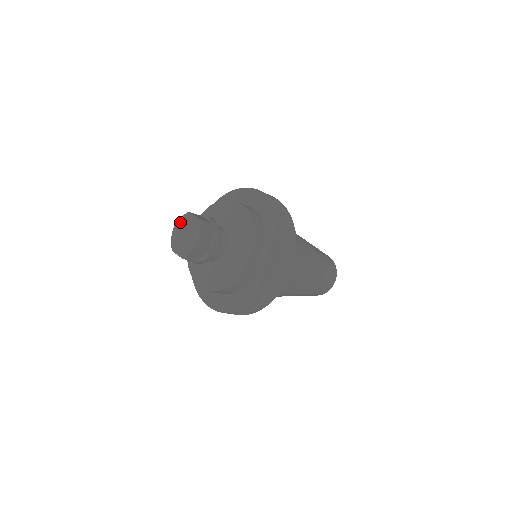
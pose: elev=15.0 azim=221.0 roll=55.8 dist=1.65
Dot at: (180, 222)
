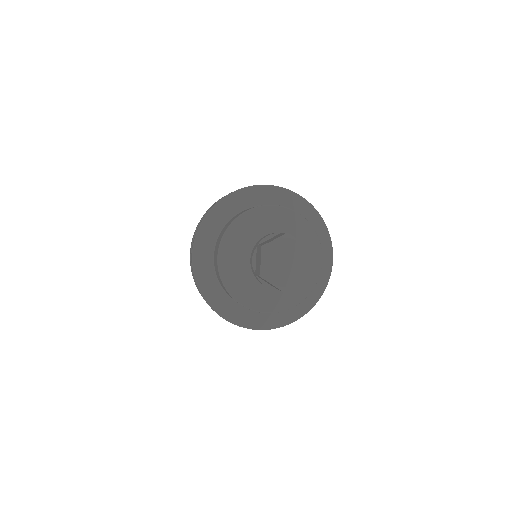
Dot at: (278, 245)
